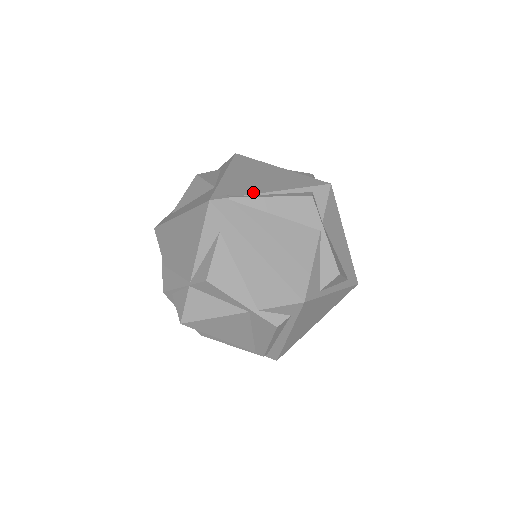
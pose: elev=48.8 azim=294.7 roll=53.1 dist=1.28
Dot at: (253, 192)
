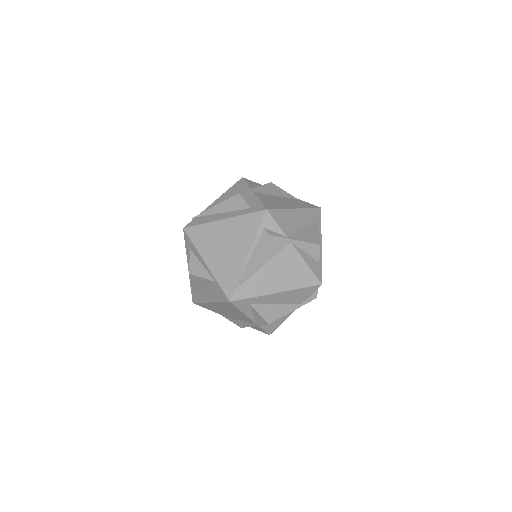
Dot at: (240, 269)
